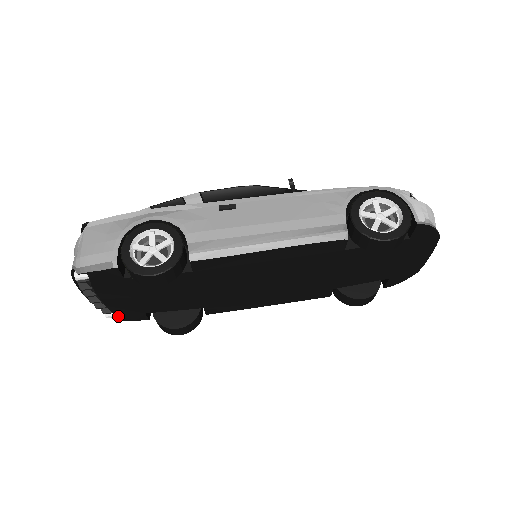
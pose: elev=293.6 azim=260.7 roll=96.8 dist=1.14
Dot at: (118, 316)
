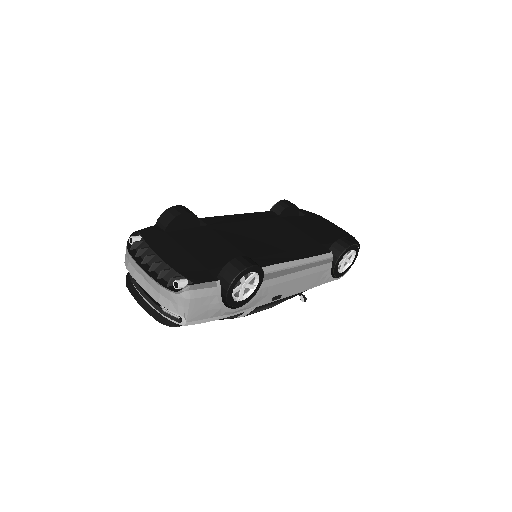
Dot at: (187, 279)
